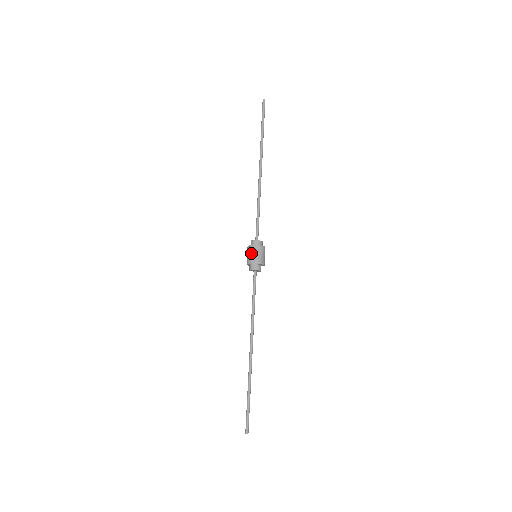
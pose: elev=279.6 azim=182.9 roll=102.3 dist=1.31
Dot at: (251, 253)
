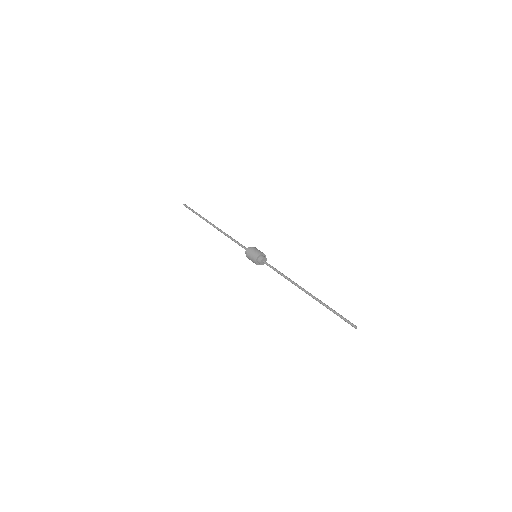
Dot at: (250, 256)
